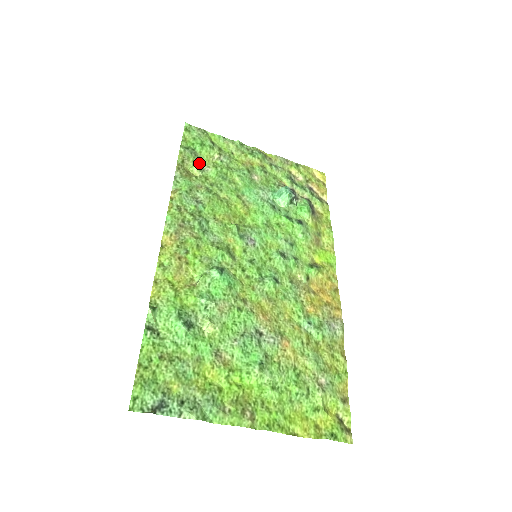
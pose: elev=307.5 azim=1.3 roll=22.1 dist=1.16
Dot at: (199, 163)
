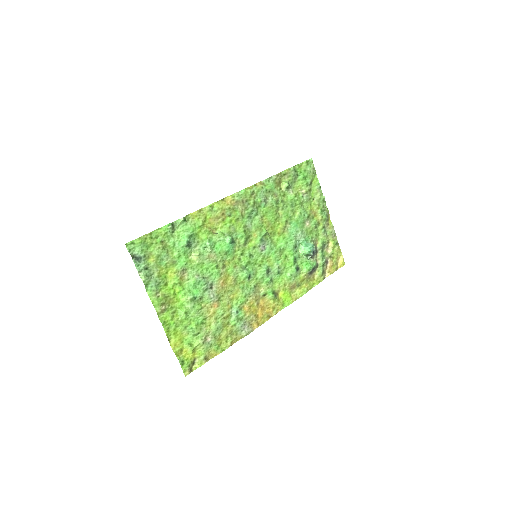
Dot at: (291, 184)
